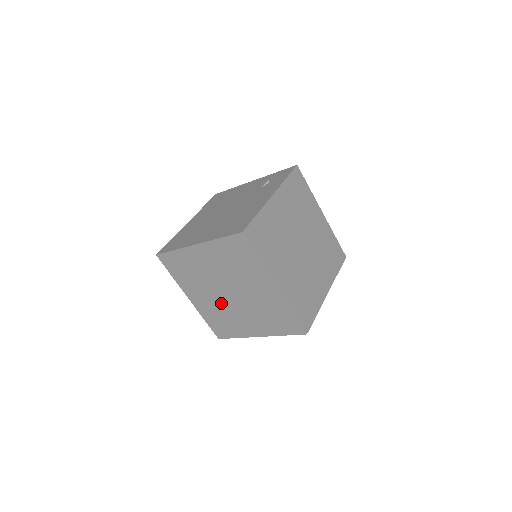
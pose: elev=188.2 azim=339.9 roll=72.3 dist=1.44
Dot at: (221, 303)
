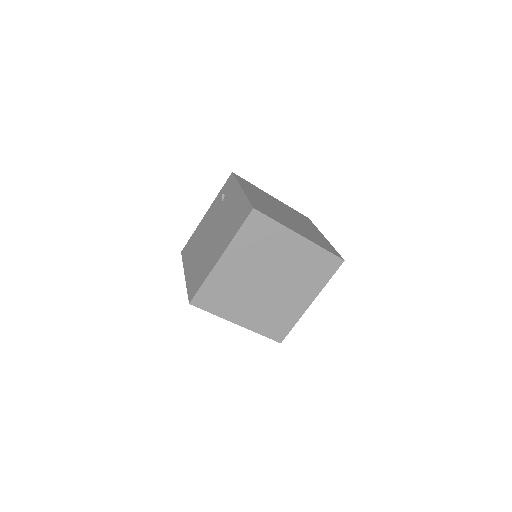
Dot at: (266, 299)
